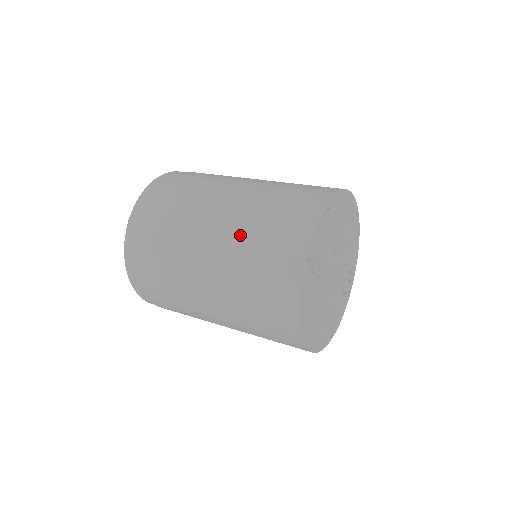
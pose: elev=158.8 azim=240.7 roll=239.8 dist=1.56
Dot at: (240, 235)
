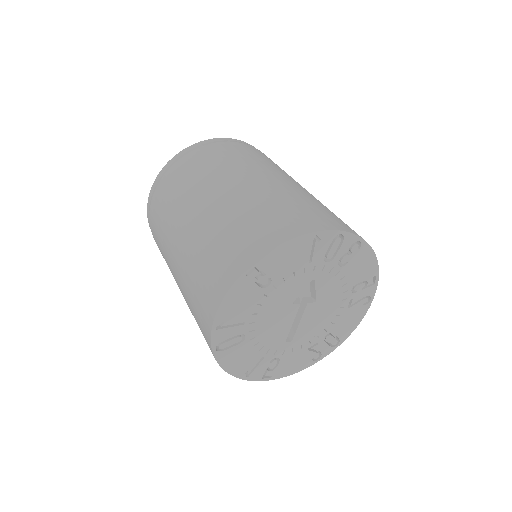
Dot at: (228, 211)
